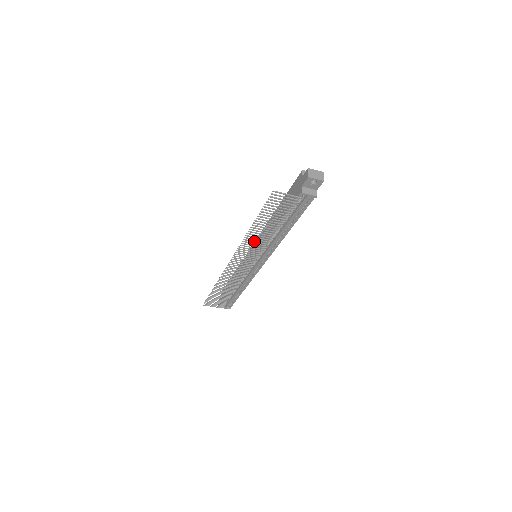
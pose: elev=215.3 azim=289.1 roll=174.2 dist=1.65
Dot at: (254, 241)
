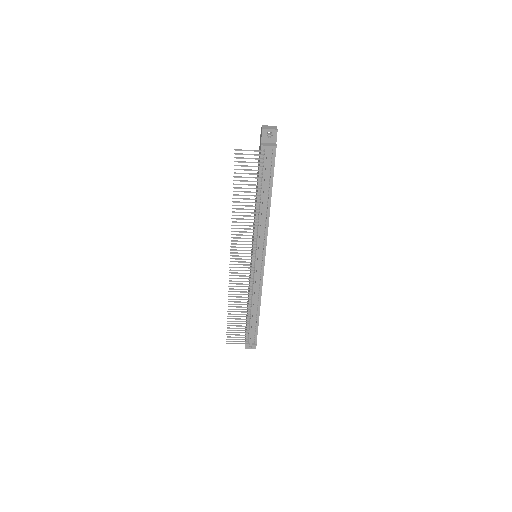
Dot at: (242, 225)
